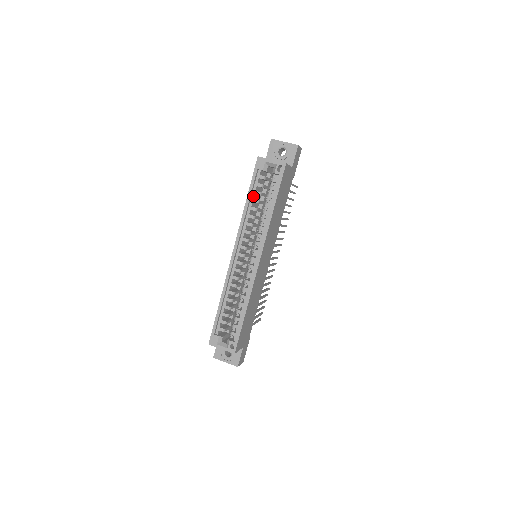
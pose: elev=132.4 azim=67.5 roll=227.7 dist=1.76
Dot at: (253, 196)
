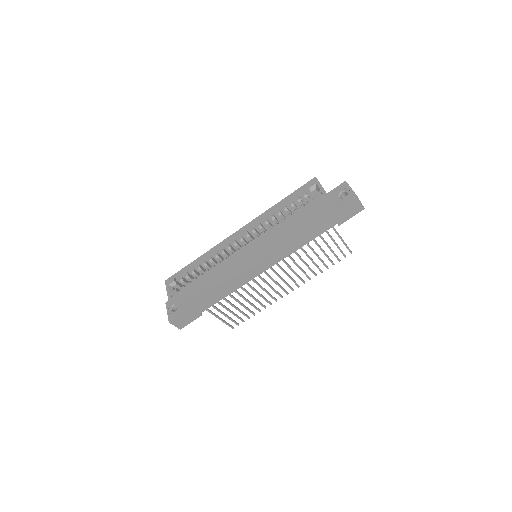
Dot at: (287, 203)
